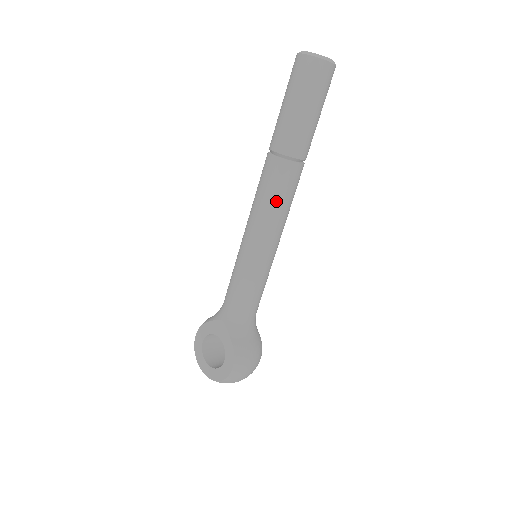
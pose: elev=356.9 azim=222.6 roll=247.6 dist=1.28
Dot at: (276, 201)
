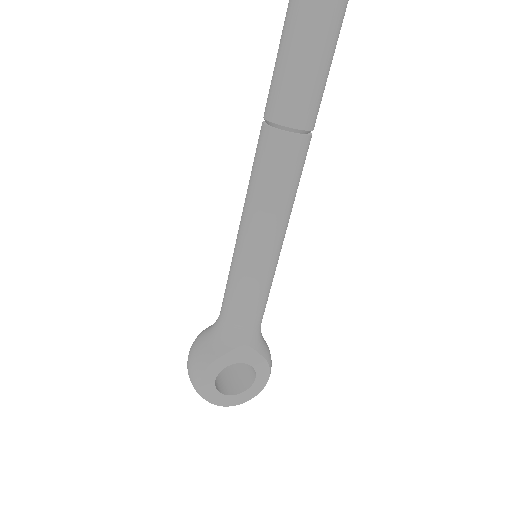
Dot at: (297, 188)
